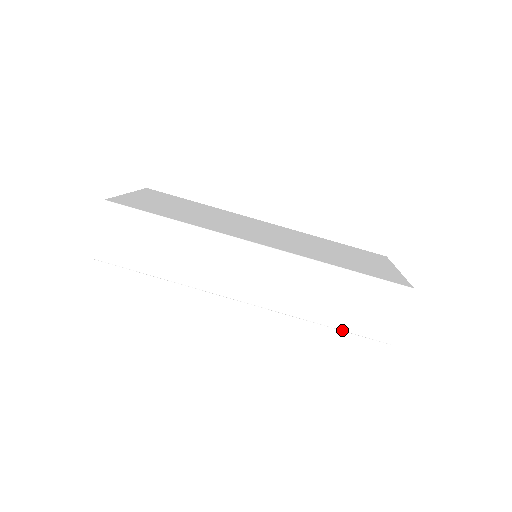
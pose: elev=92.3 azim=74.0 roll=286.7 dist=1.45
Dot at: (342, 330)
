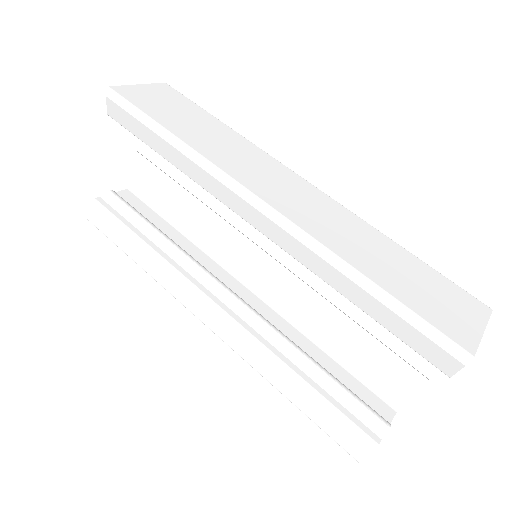
Dot at: (394, 298)
